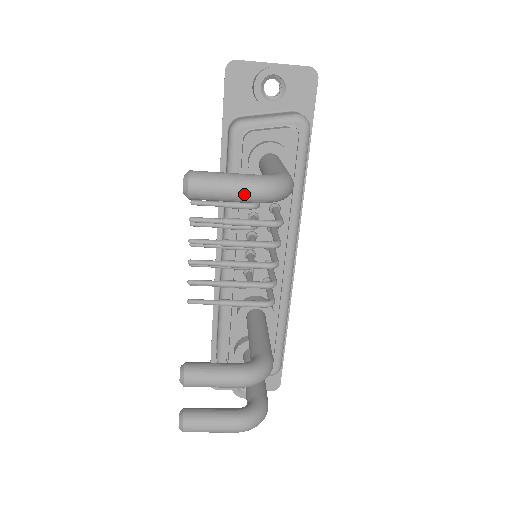
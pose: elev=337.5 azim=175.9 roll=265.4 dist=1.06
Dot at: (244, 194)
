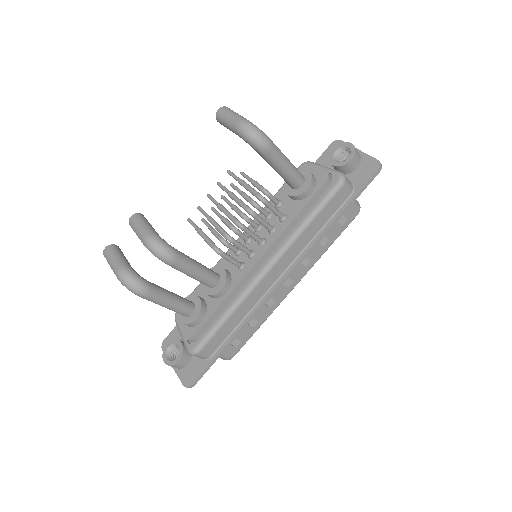
Dot at: (234, 122)
